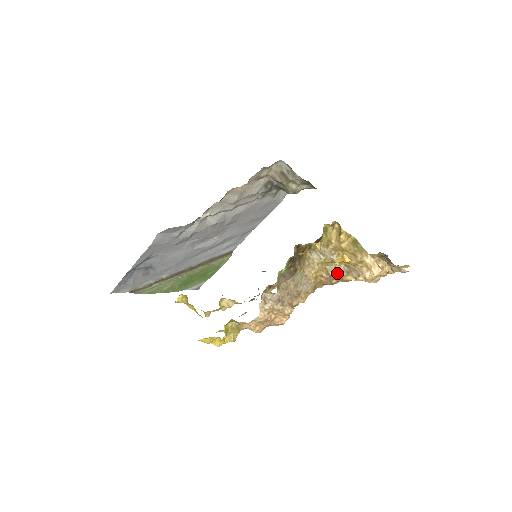
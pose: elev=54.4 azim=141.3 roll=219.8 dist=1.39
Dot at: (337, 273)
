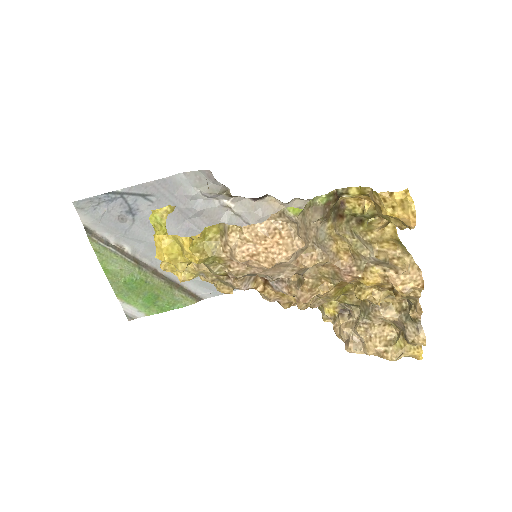
Dot at: (363, 261)
